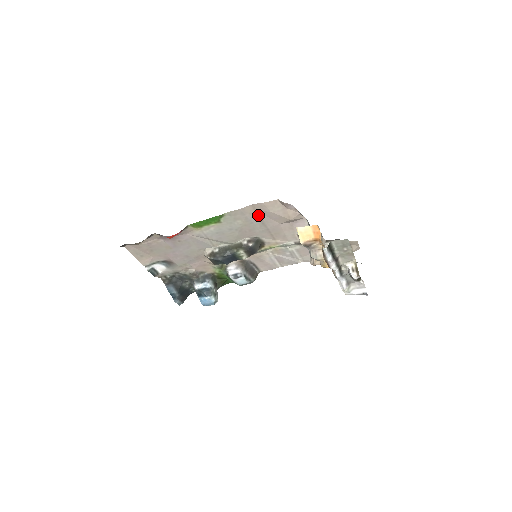
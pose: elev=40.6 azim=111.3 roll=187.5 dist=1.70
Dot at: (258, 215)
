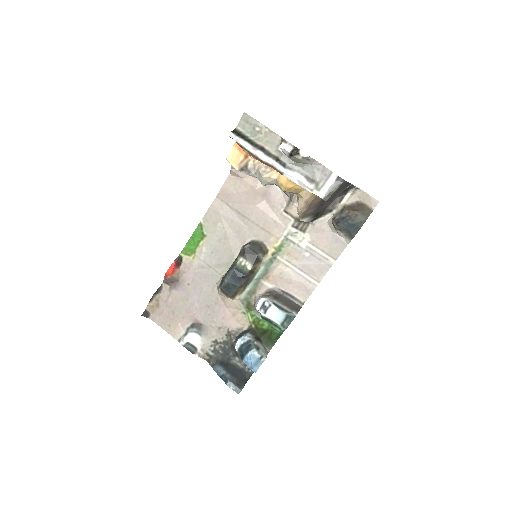
Dot at: (231, 208)
